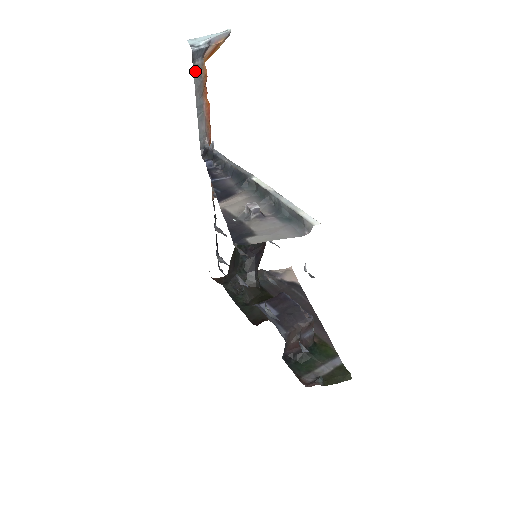
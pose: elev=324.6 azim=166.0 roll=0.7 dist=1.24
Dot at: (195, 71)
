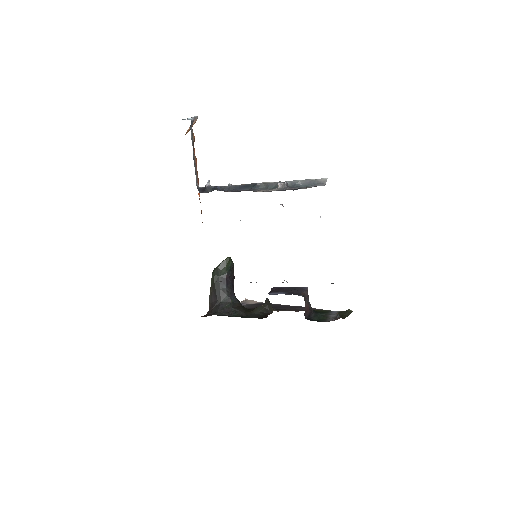
Dot at: (191, 134)
